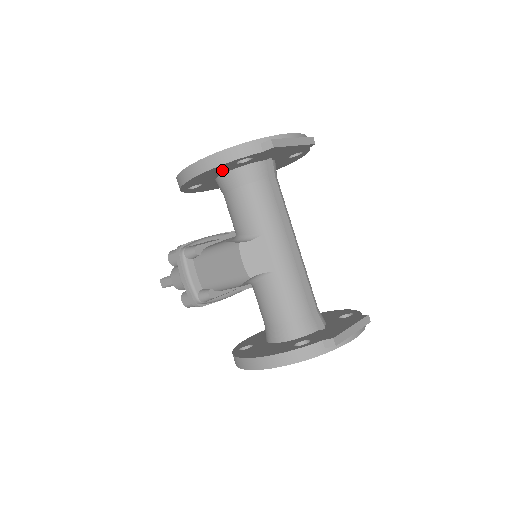
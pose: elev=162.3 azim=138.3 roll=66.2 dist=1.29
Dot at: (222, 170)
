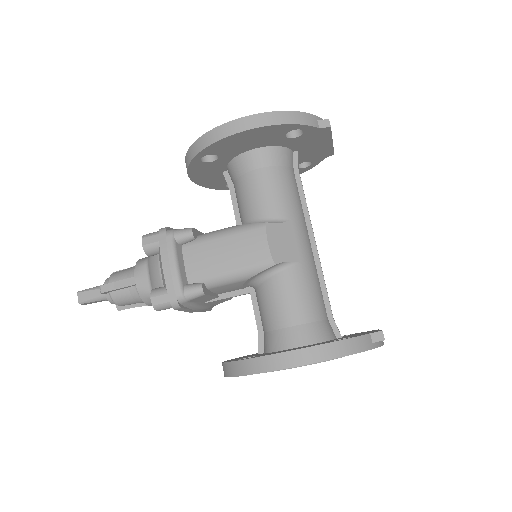
Dot at: (264, 139)
